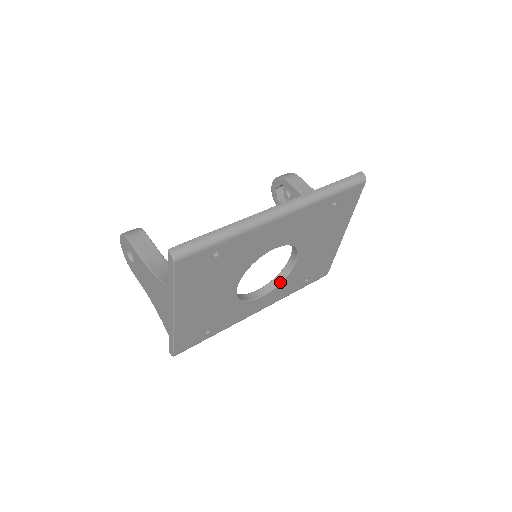
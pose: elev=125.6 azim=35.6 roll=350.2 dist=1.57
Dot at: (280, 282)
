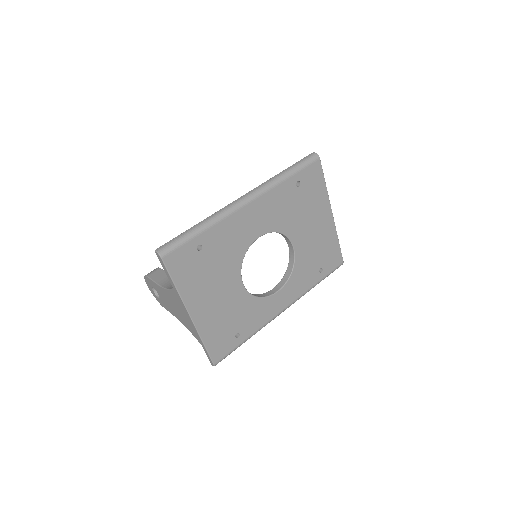
Dot at: (290, 274)
